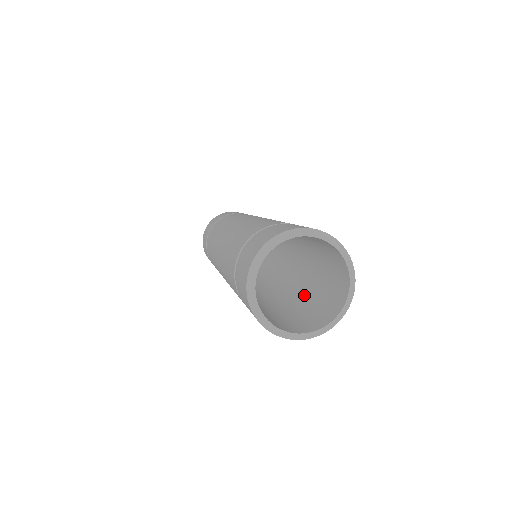
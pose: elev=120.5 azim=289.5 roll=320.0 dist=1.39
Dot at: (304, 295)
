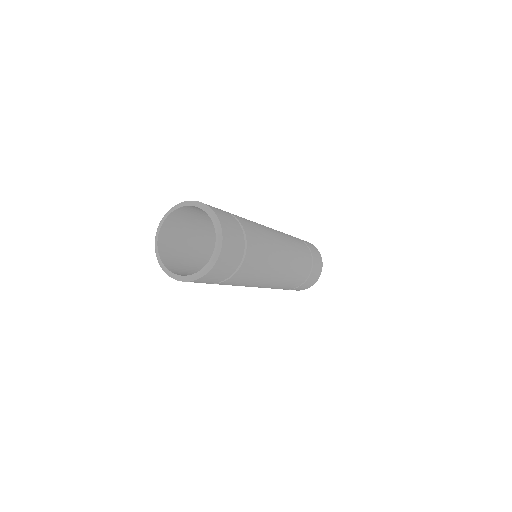
Dot at: occluded
